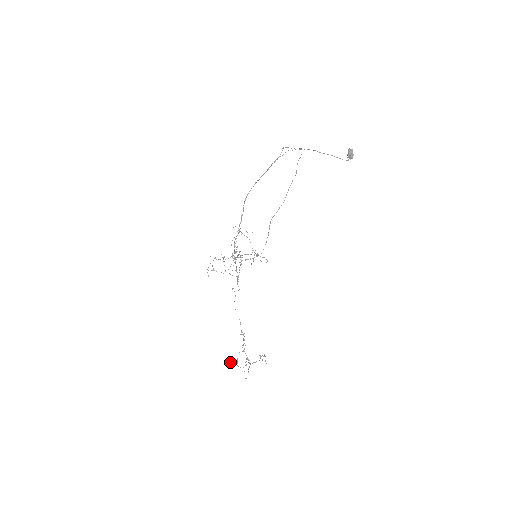
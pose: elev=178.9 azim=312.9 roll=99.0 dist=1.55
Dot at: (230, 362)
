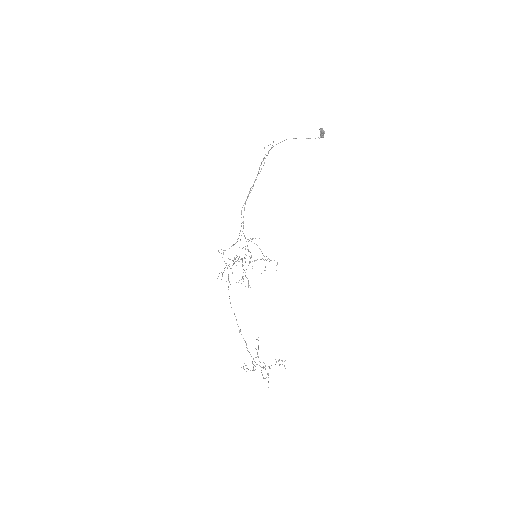
Dot at: (243, 367)
